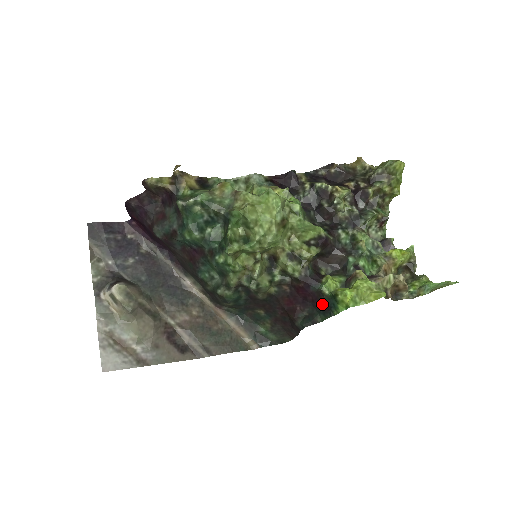
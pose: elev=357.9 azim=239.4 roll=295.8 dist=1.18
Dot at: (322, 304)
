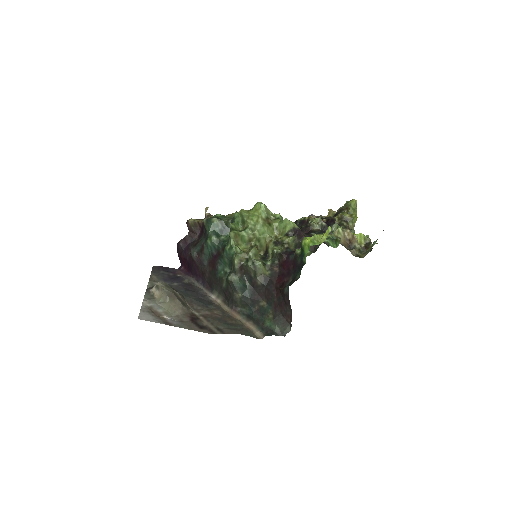
Dot at: (298, 264)
